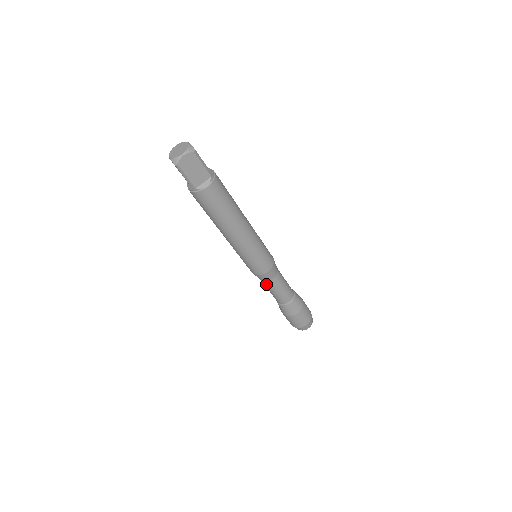
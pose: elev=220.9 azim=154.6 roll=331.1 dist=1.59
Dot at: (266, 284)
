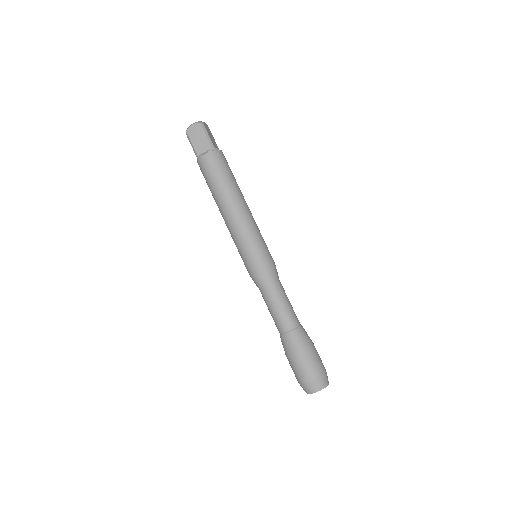
Dot at: (275, 288)
